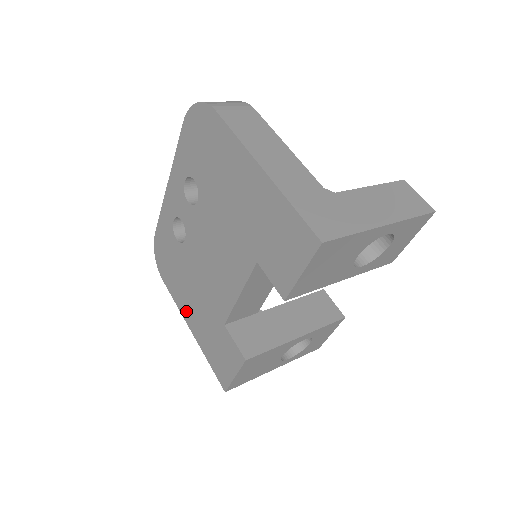
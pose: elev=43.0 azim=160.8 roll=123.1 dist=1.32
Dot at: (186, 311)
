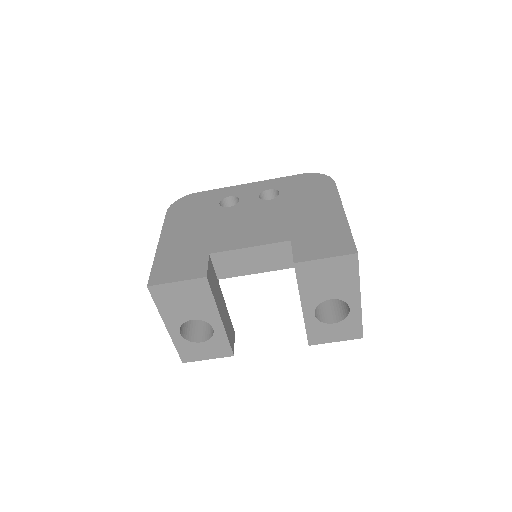
Dot at: (171, 233)
